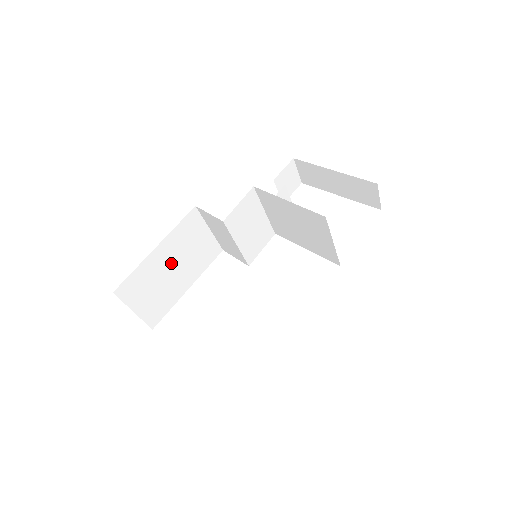
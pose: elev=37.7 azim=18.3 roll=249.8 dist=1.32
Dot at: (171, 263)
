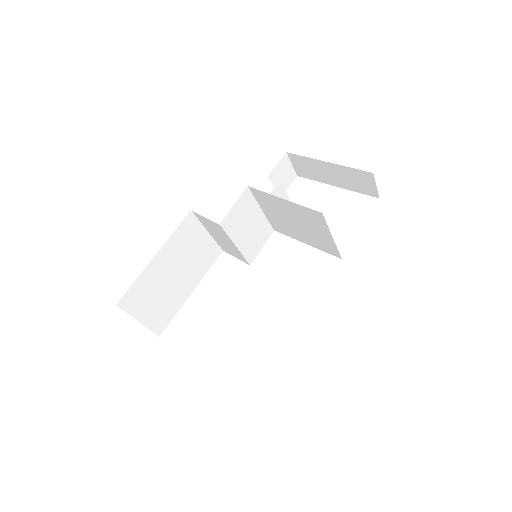
Dot at: (172, 269)
